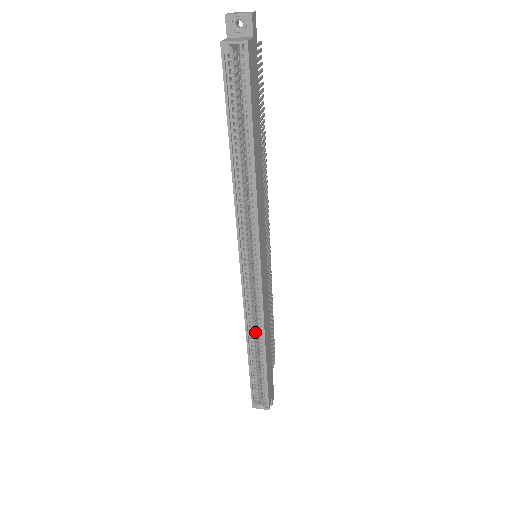
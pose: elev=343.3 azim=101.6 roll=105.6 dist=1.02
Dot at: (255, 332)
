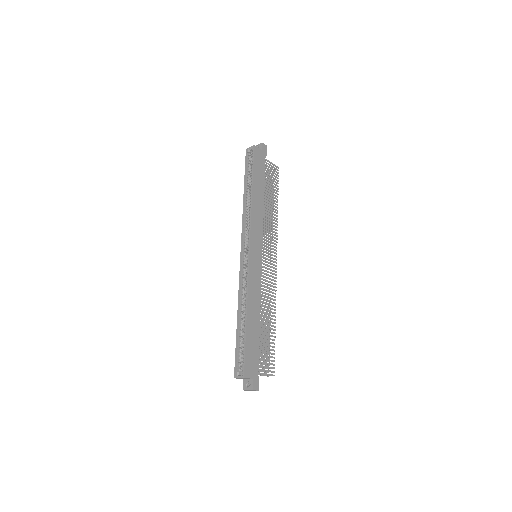
Dot at: (245, 303)
